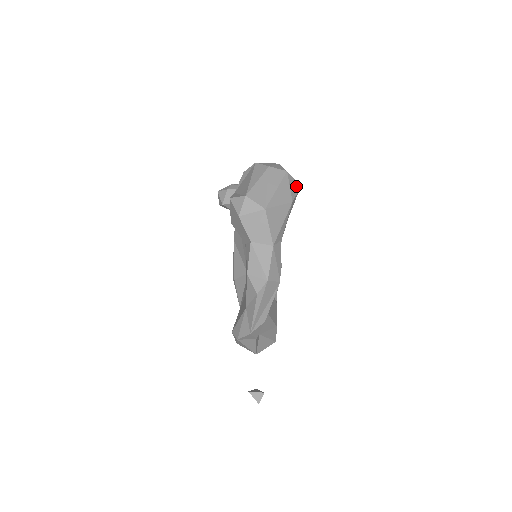
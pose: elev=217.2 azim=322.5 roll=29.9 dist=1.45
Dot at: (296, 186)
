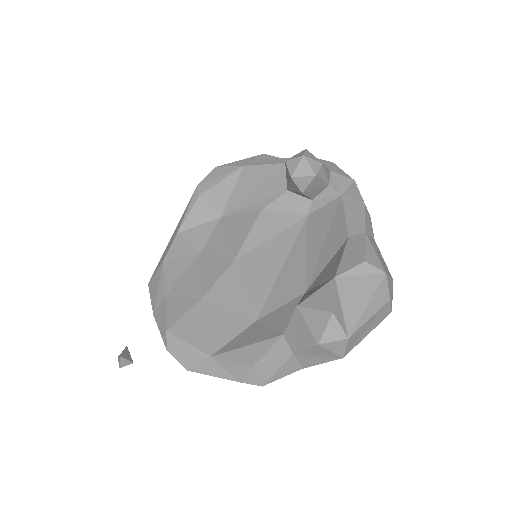
Dot at: occluded
